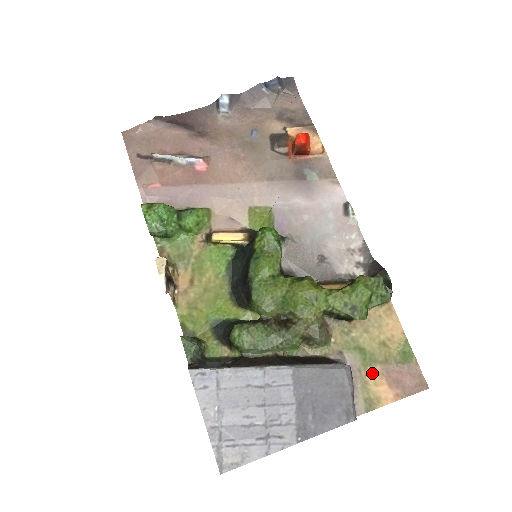
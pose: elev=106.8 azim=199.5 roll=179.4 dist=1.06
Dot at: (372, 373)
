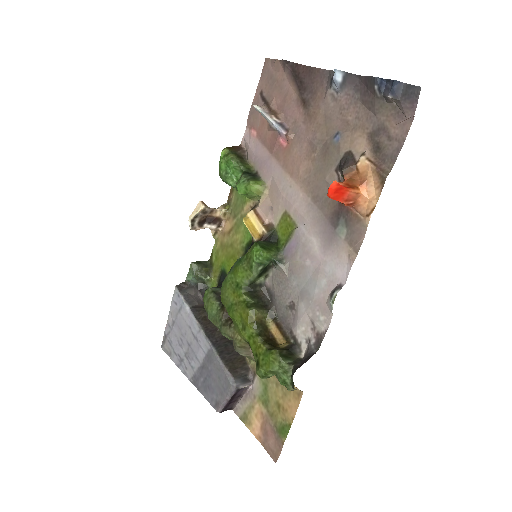
Dot at: (260, 408)
